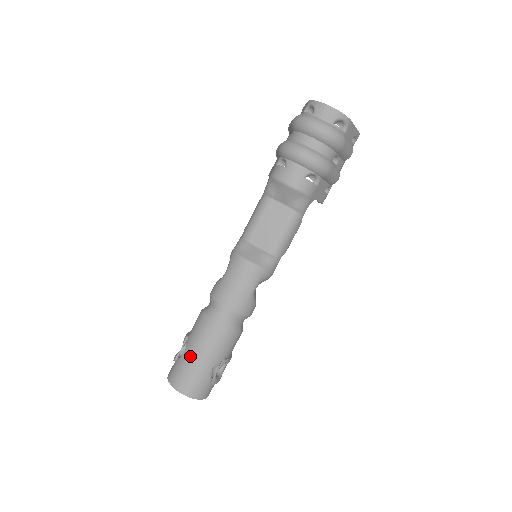
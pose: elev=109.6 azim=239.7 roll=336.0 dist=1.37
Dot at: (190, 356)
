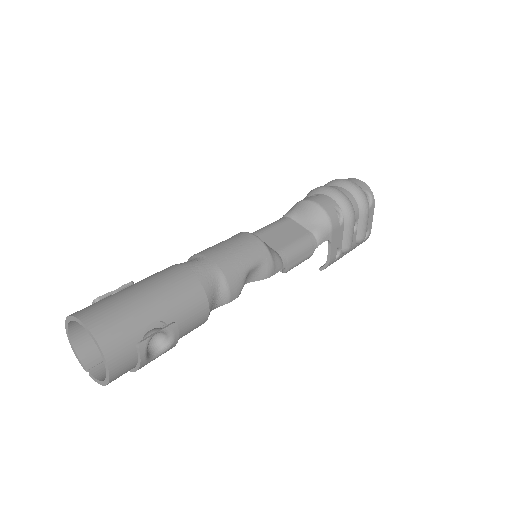
Dot at: (132, 291)
